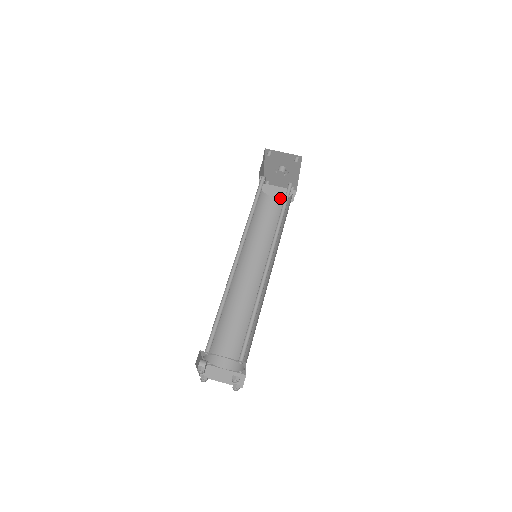
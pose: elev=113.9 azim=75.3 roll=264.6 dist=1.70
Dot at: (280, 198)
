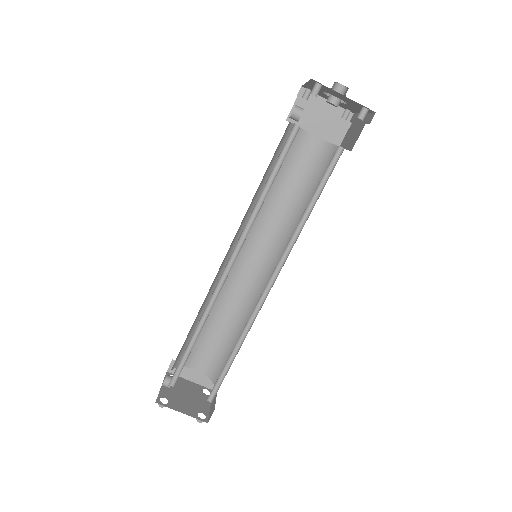
Dot at: (321, 134)
